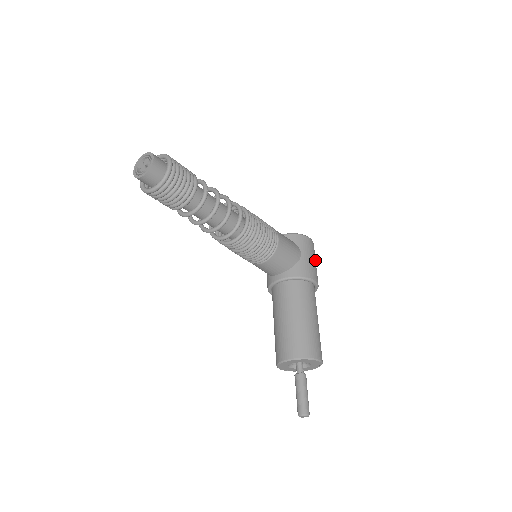
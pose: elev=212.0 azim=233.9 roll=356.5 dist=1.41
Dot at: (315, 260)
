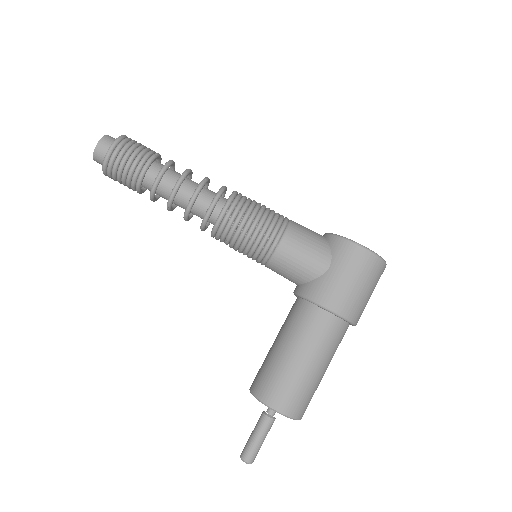
Dot at: (361, 281)
